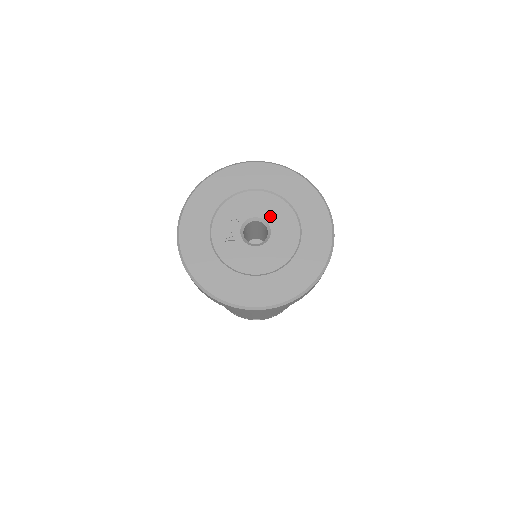
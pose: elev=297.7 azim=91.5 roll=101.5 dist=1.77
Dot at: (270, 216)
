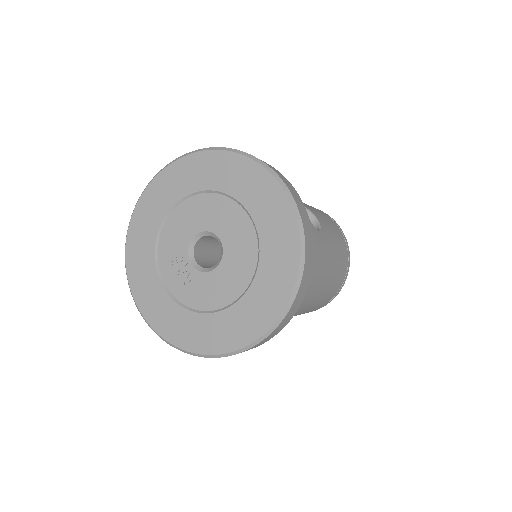
Dot at: (207, 222)
